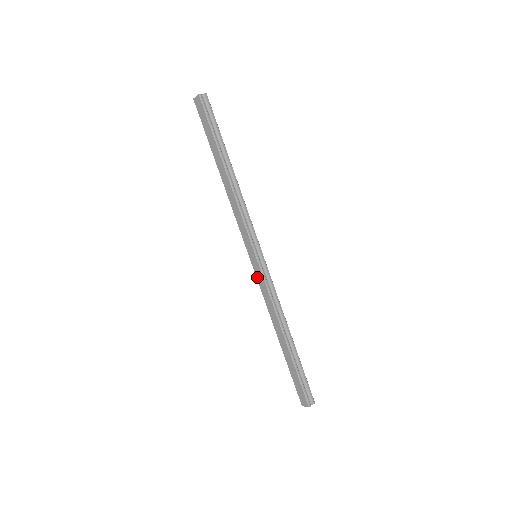
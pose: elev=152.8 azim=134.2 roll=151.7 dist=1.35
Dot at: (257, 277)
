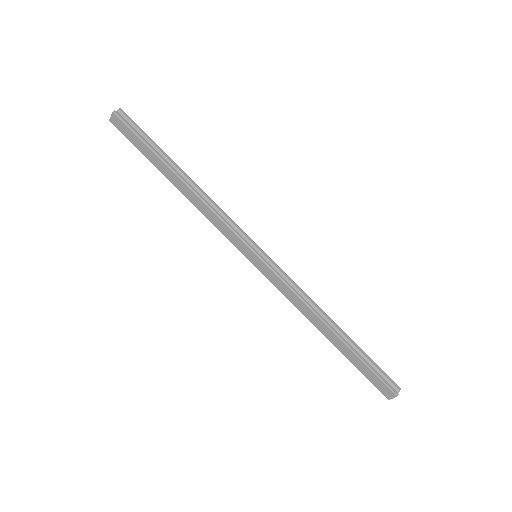
Dot at: (268, 278)
